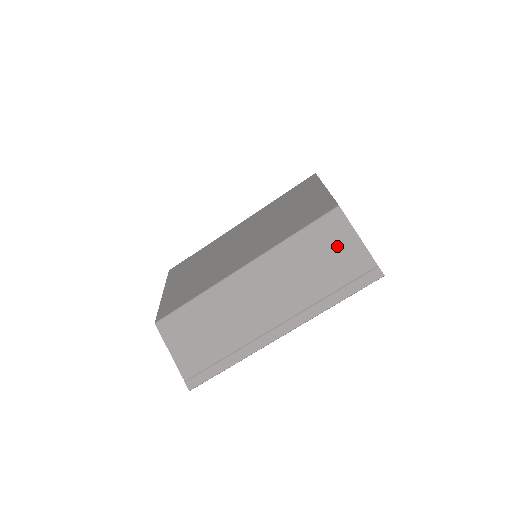
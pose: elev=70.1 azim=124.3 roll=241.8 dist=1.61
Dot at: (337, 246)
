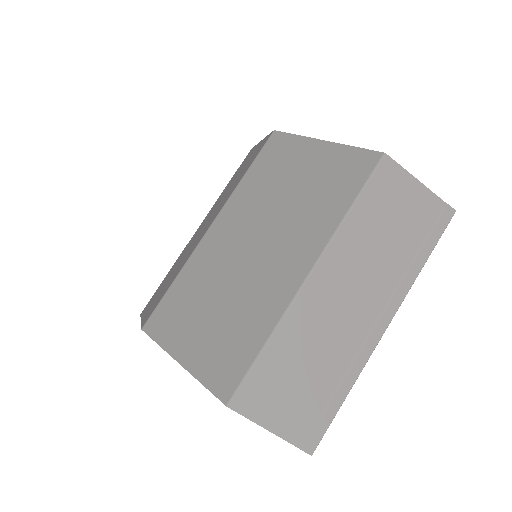
Dot at: (401, 200)
